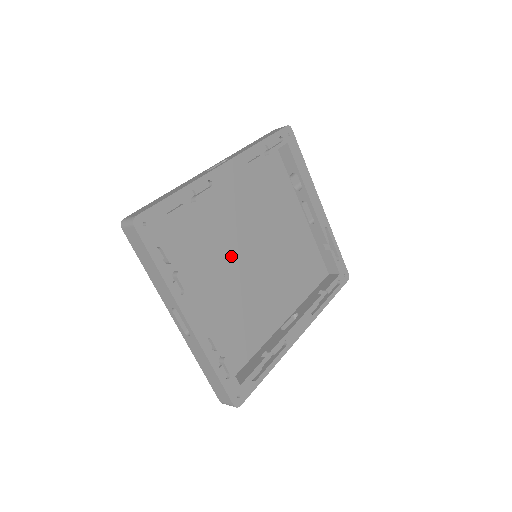
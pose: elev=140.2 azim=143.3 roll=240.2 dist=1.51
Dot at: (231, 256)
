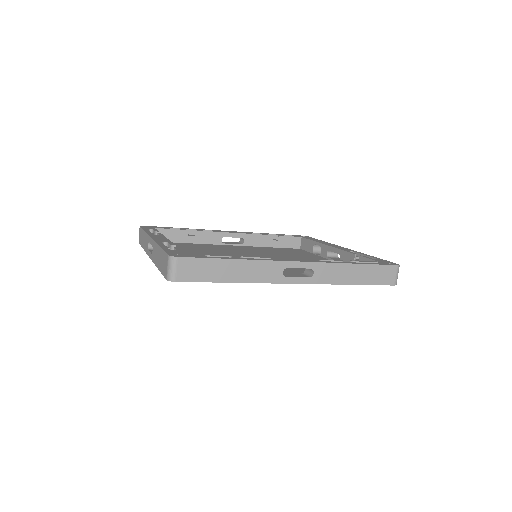
Dot at: occluded
